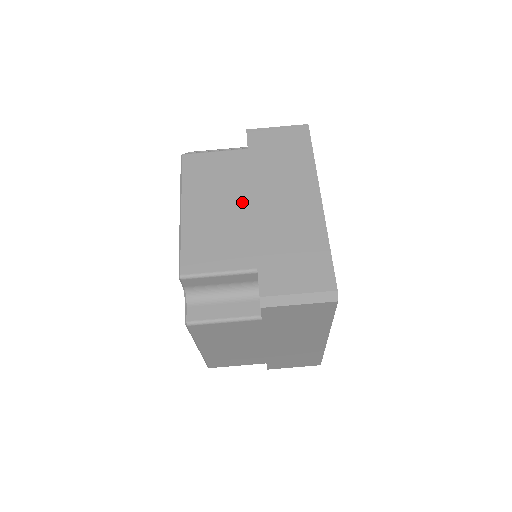
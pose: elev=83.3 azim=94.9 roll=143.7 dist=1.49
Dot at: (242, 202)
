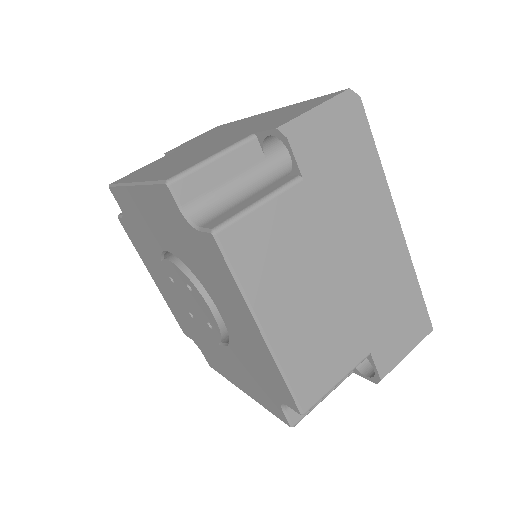
Dot at: (196, 149)
